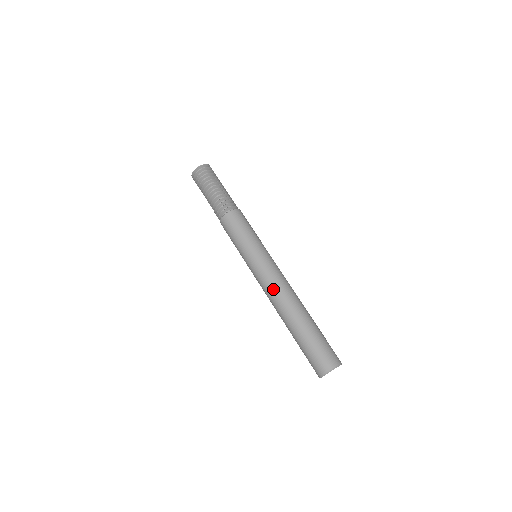
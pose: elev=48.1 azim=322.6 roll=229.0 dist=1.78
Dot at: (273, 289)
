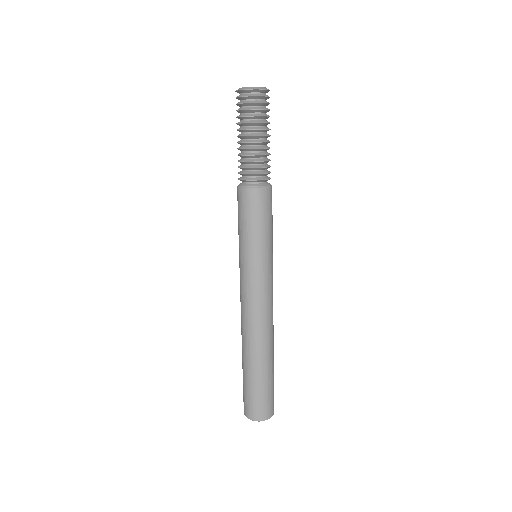
Dot at: (262, 314)
